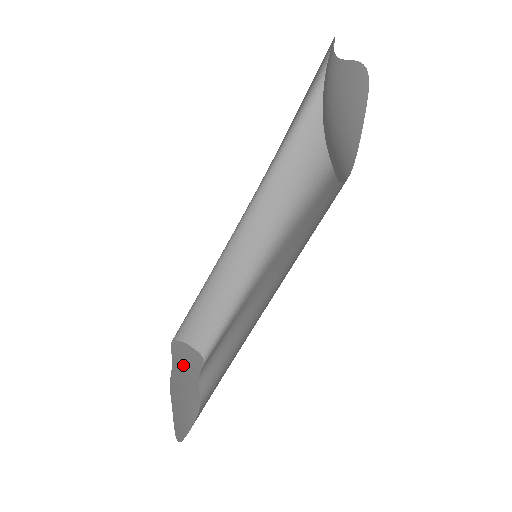
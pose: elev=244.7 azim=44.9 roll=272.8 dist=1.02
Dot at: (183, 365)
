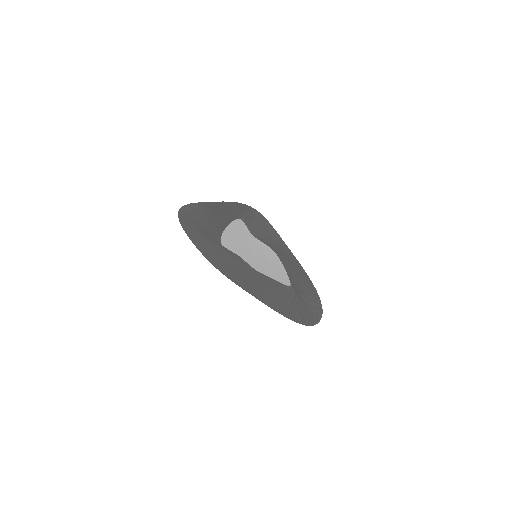
Dot at: (241, 245)
